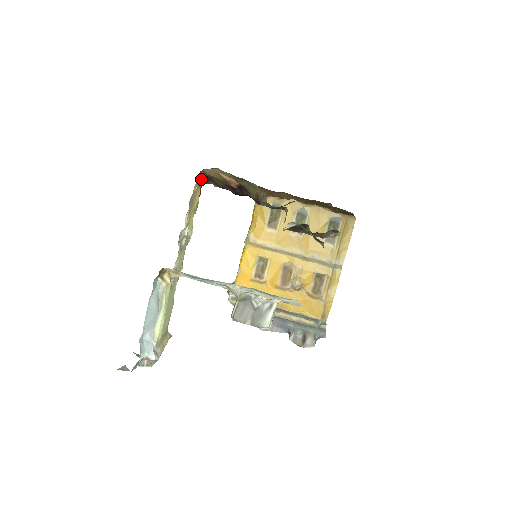
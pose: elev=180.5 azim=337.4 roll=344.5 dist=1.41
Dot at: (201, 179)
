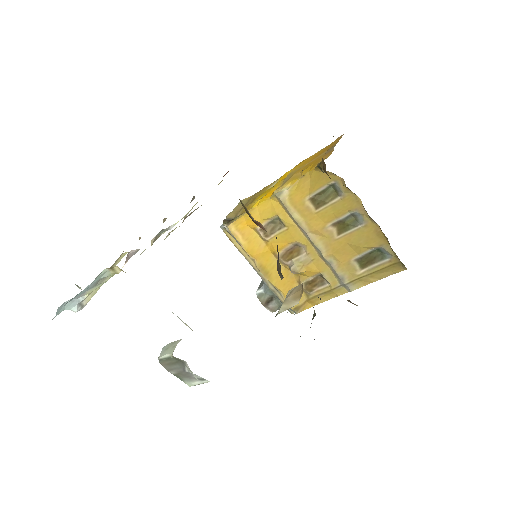
Dot at: occluded
